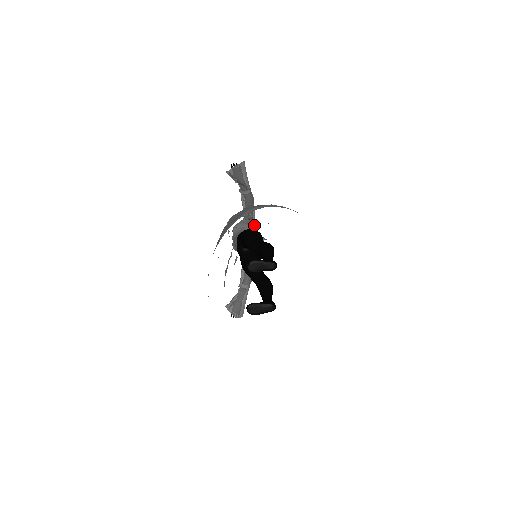
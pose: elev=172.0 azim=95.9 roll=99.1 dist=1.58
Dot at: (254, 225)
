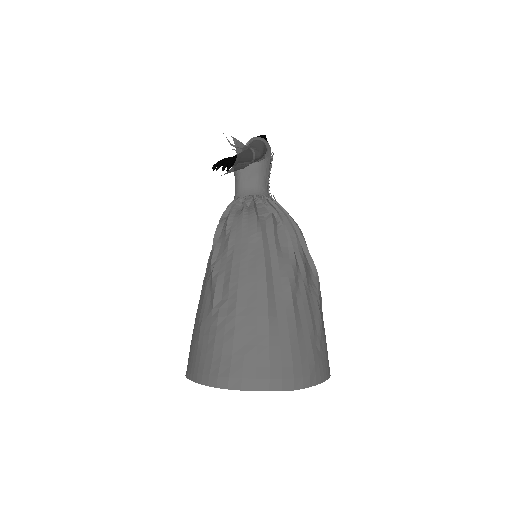
Dot at: (265, 159)
